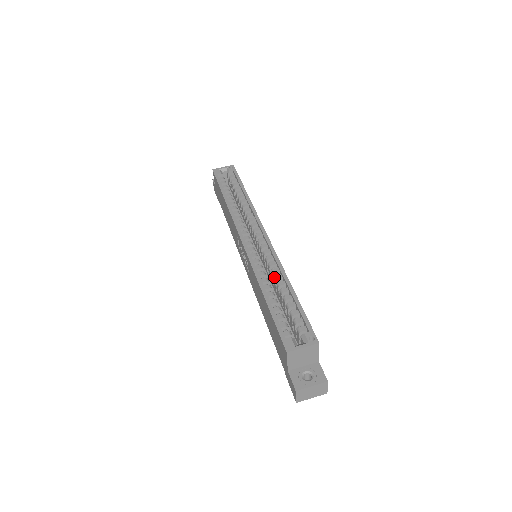
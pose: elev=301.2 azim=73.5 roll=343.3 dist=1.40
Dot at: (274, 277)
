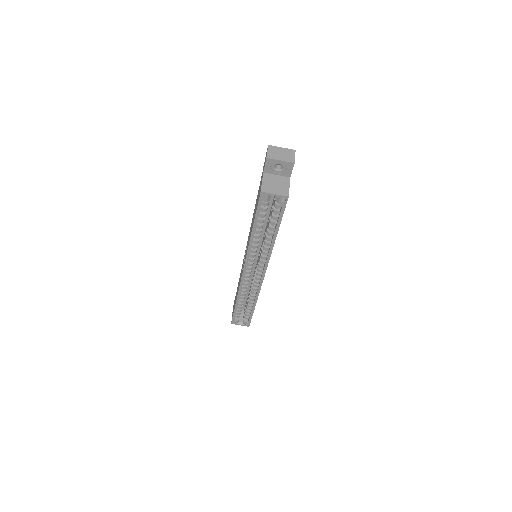
Dot at: (250, 295)
